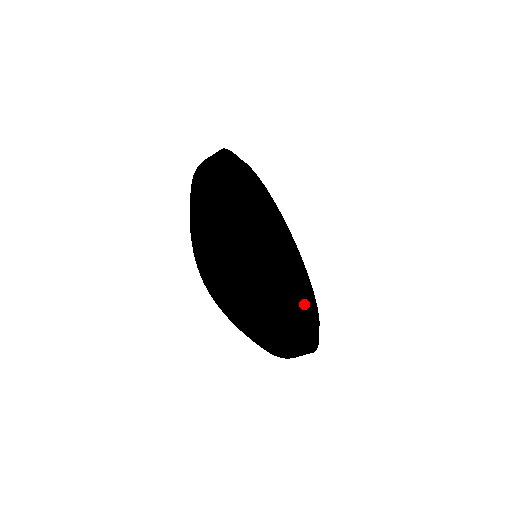
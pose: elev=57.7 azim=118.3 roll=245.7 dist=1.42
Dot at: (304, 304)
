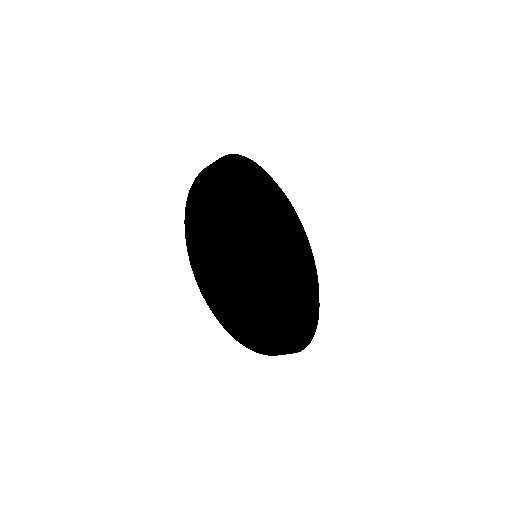
Dot at: (306, 279)
